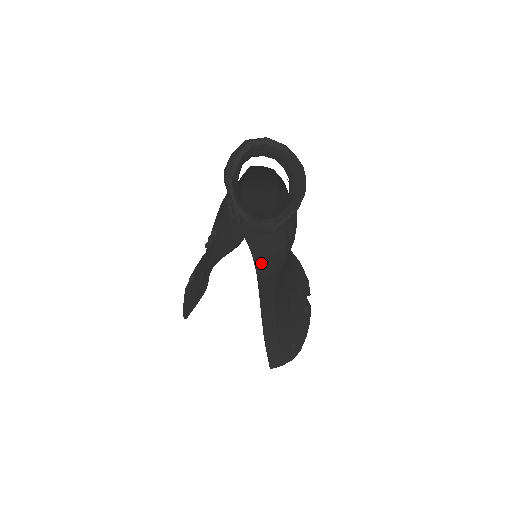
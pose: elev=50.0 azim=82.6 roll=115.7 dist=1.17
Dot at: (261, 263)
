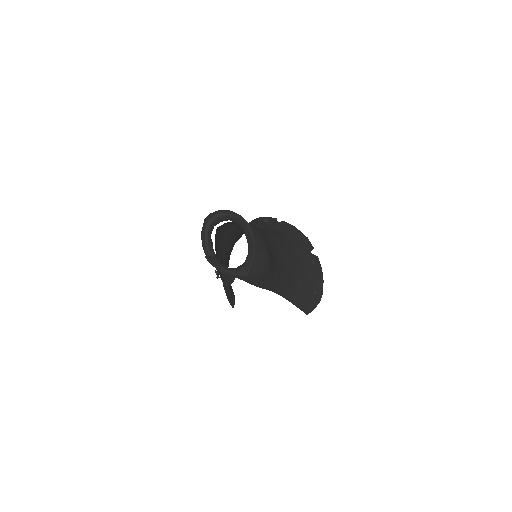
Dot at: (254, 282)
